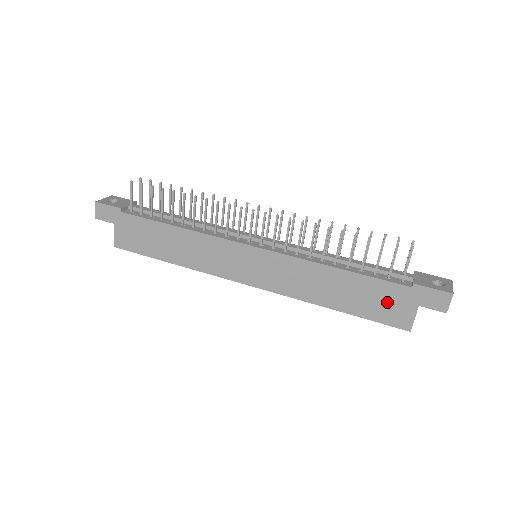
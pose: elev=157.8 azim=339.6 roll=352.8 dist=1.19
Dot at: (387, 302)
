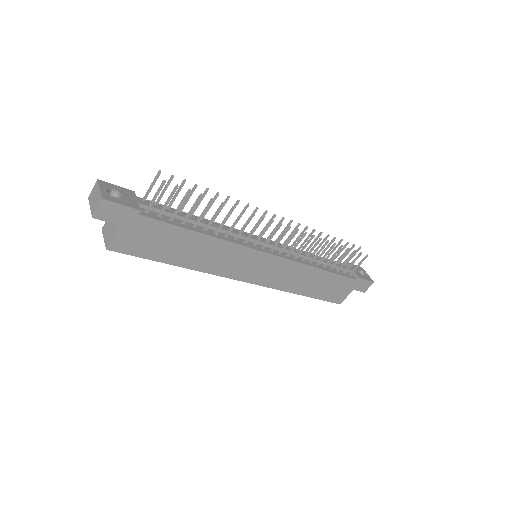
Dot at: (338, 289)
